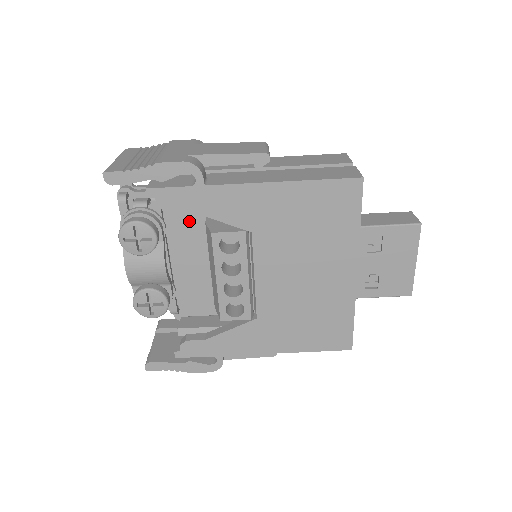
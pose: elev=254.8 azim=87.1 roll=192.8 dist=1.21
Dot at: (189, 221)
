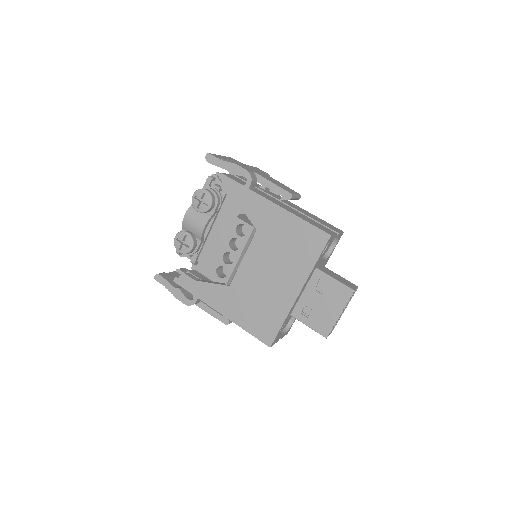
Dot at: (235, 214)
